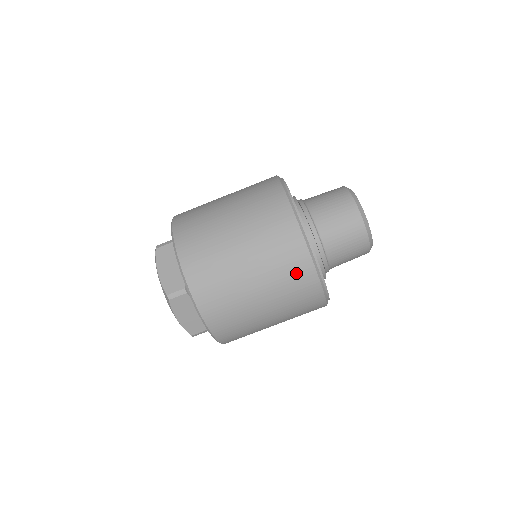
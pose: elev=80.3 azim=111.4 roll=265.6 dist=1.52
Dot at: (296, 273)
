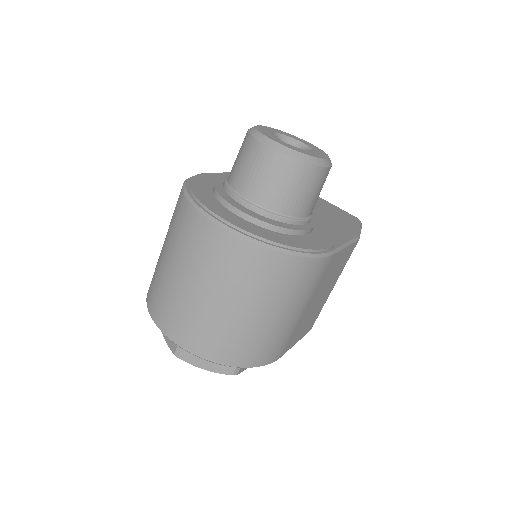
Dot at: (231, 257)
